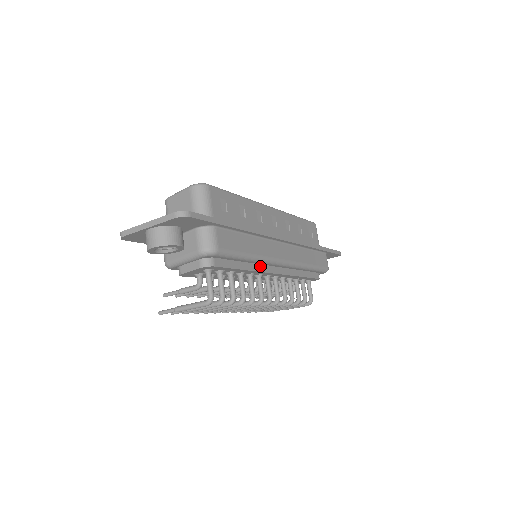
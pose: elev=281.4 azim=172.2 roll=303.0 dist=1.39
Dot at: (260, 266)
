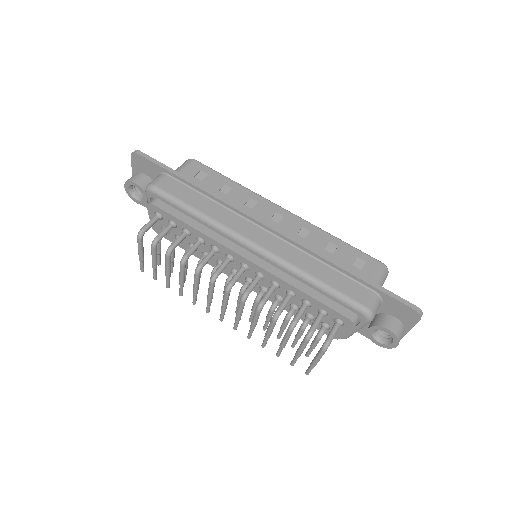
Dot at: (222, 238)
